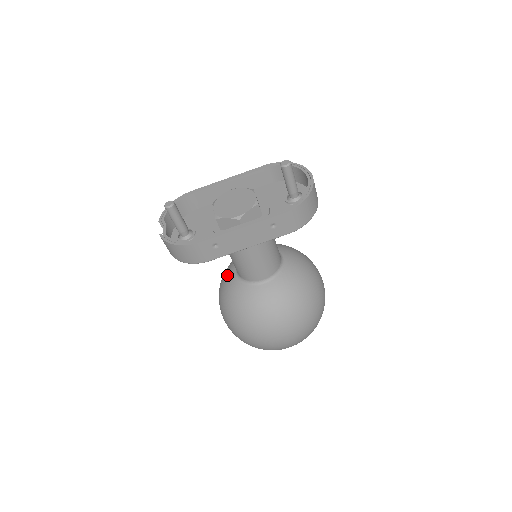
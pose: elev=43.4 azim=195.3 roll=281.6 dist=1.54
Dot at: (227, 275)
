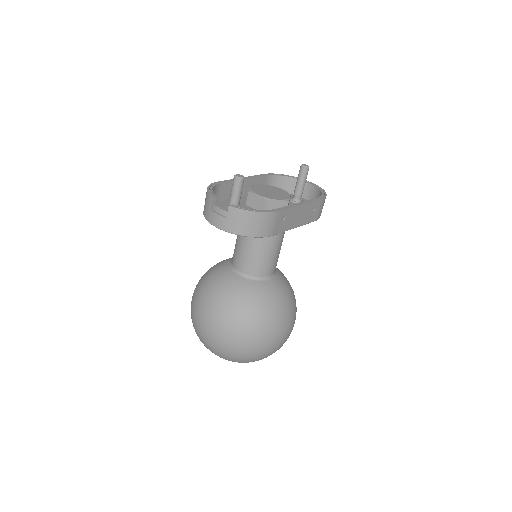
Dot at: (223, 279)
